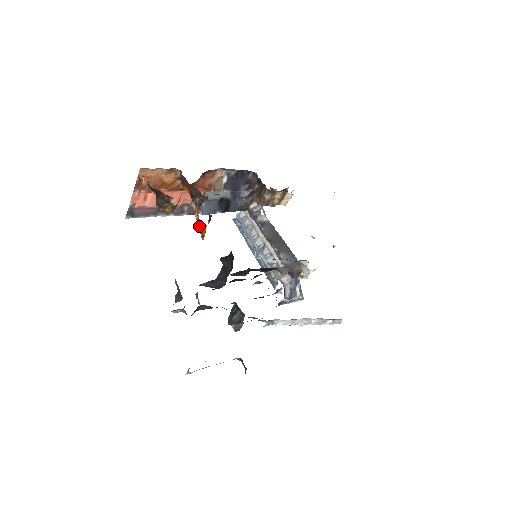
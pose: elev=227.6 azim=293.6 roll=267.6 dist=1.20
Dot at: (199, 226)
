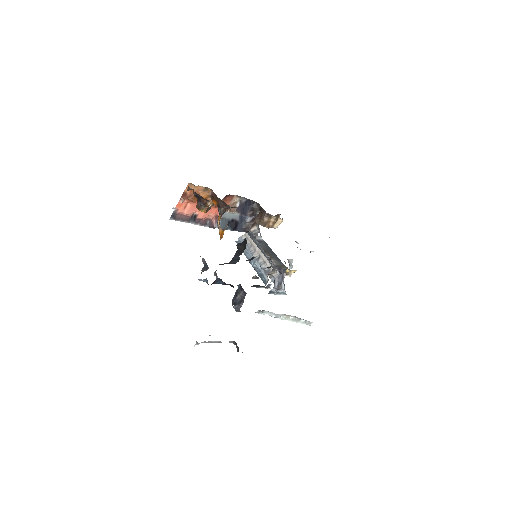
Dot at: (219, 230)
